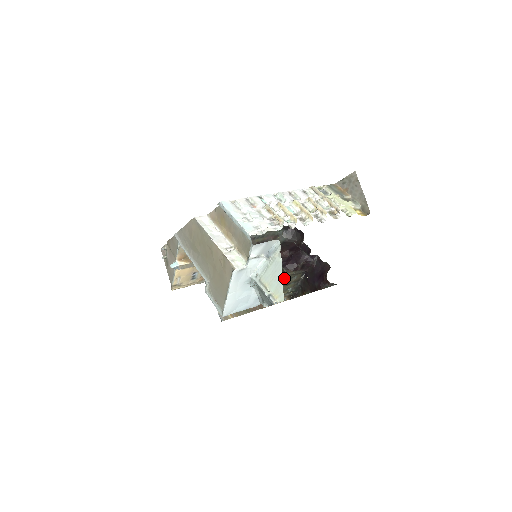
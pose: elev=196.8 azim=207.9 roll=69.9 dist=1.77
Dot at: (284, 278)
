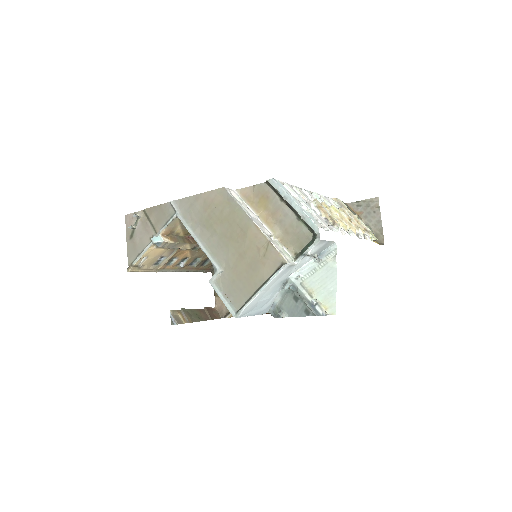
Dot at: occluded
